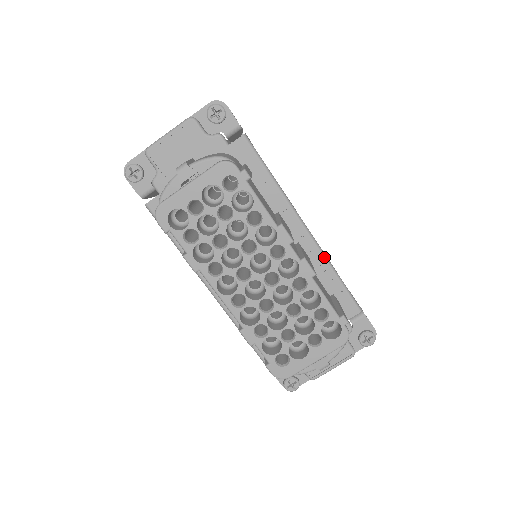
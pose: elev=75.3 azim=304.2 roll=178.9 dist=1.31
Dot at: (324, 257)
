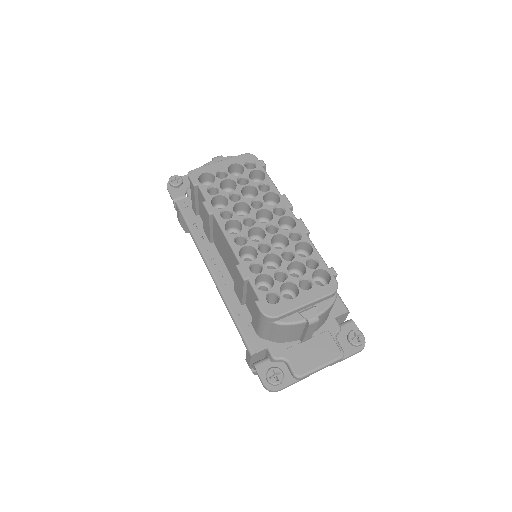
Dot at: occluded
